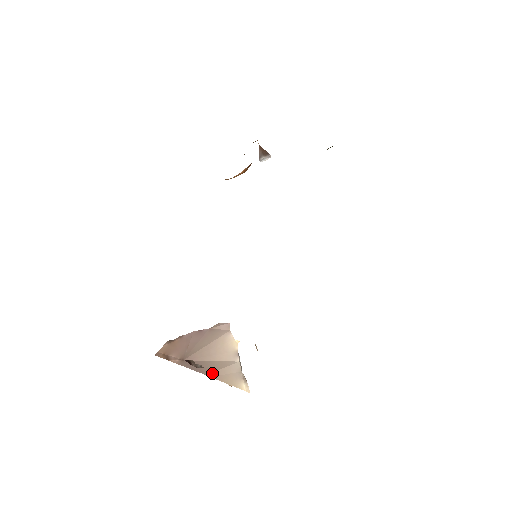
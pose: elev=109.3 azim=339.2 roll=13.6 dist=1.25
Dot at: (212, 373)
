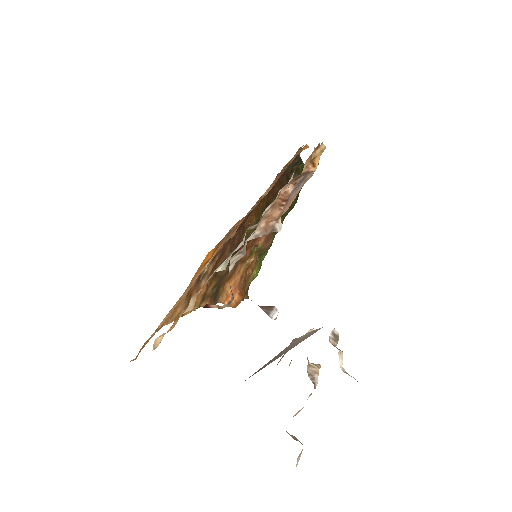
Dot at: occluded
